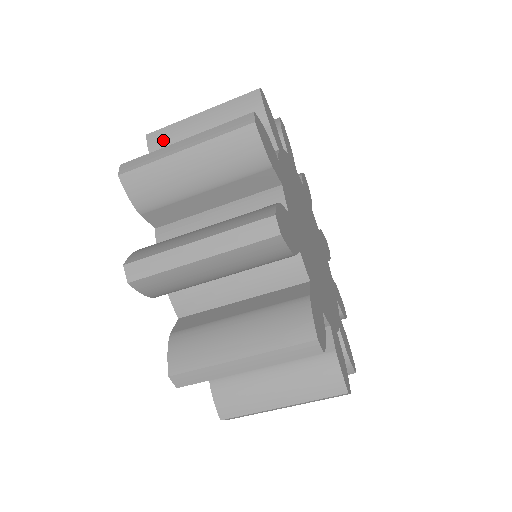
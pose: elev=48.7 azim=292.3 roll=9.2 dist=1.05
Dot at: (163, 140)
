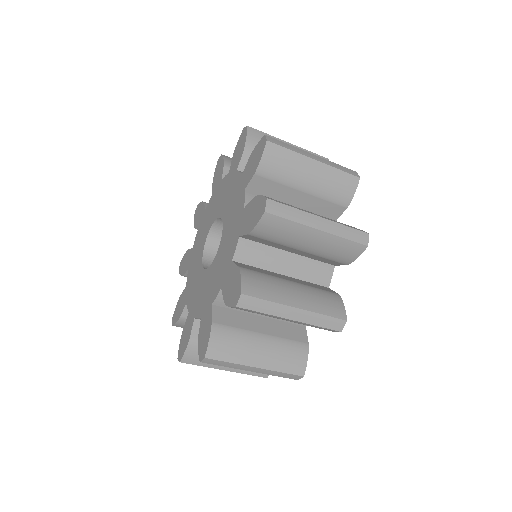
Dot at: (274, 227)
